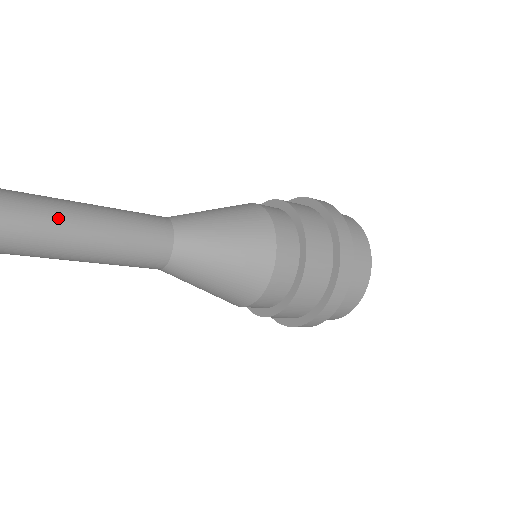
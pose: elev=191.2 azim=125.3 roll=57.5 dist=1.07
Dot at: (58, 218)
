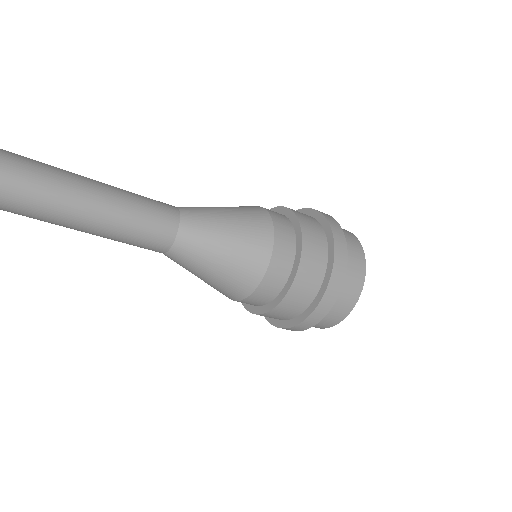
Dot at: (80, 177)
